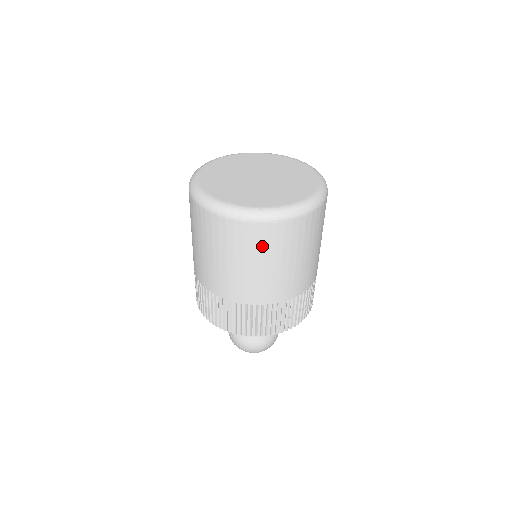
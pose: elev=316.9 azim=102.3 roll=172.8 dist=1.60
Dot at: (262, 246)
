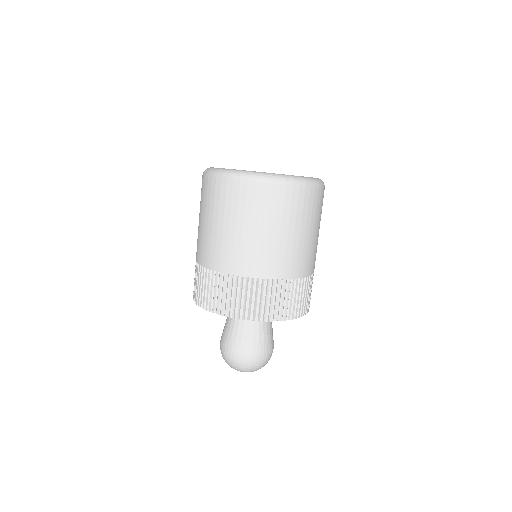
Dot at: (293, 211)
